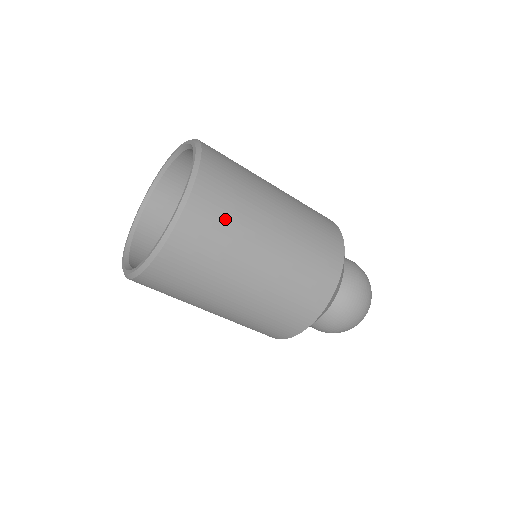
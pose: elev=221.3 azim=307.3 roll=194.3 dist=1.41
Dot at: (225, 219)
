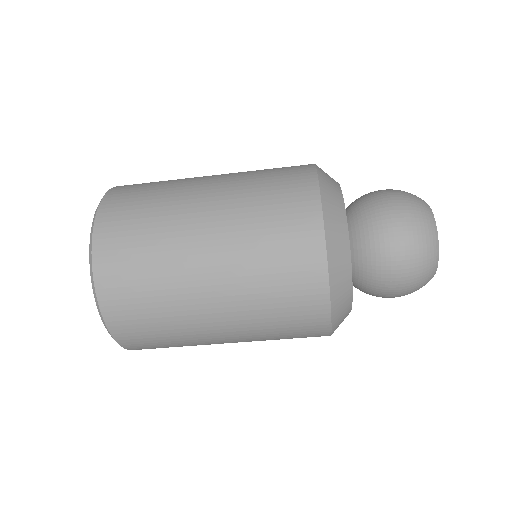
Dot at: (160, 338)
